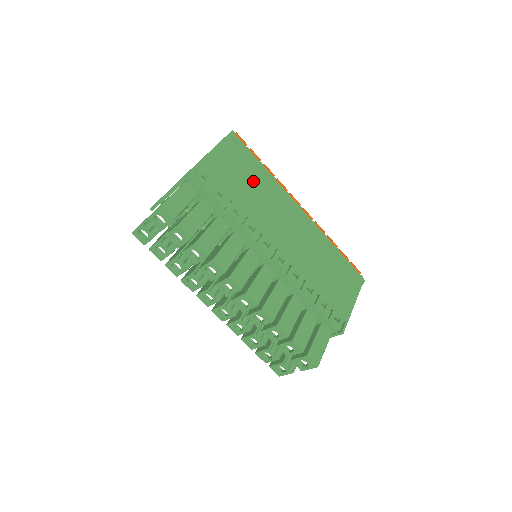
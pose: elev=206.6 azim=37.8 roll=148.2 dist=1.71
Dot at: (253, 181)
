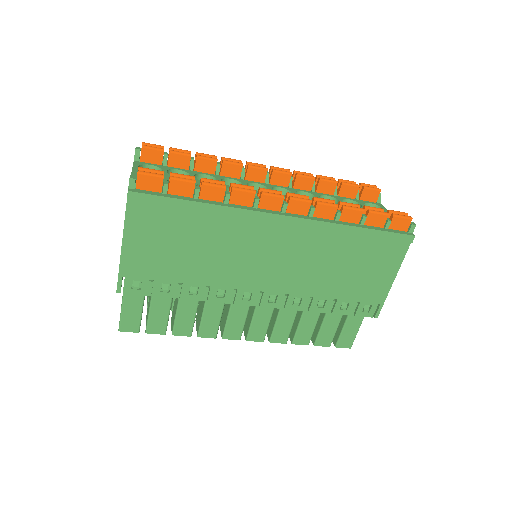
Dot at: (196, 236)
